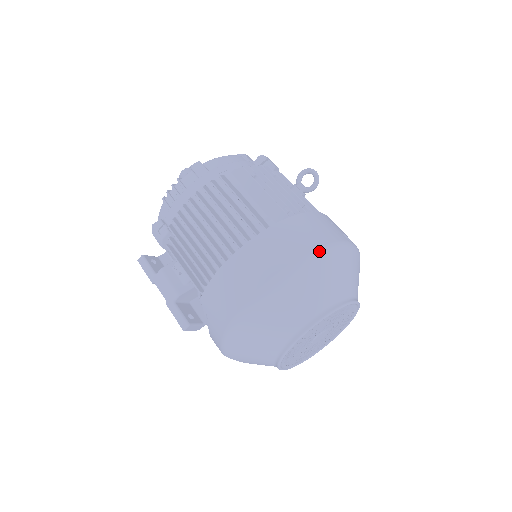
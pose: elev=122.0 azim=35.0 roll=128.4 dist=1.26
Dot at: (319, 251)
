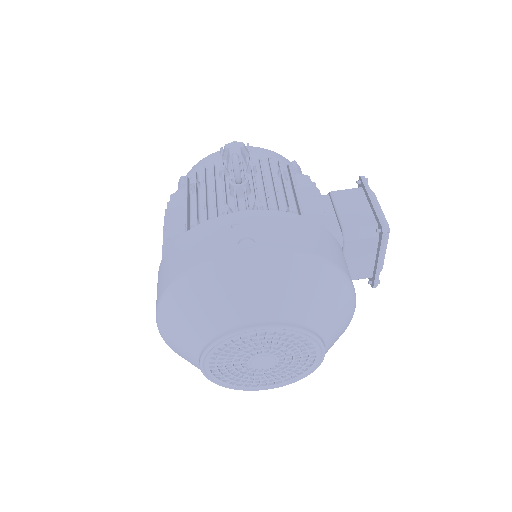
Dot at: (180, 278)
